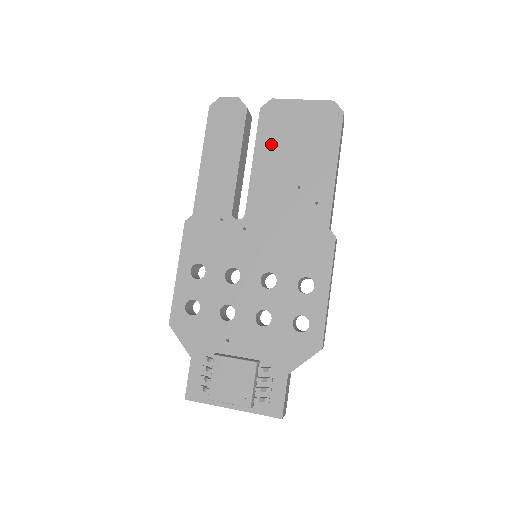
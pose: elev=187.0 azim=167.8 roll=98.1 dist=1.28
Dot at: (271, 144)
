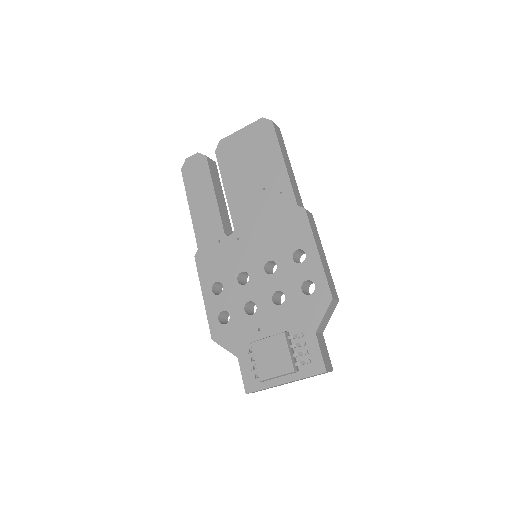
Dot at: (232, 170)
